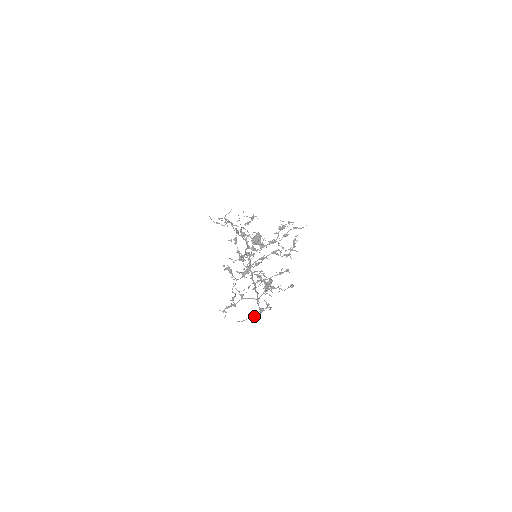
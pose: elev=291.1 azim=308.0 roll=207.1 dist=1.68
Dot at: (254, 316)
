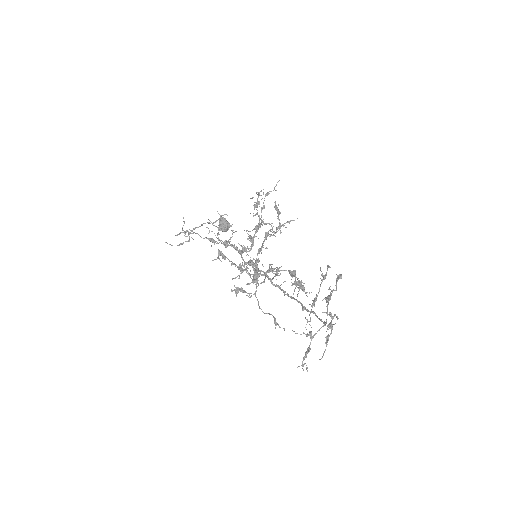
Dot at: (328, 339)
